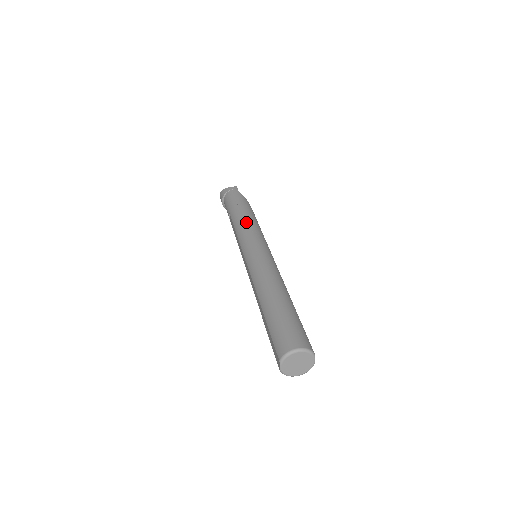
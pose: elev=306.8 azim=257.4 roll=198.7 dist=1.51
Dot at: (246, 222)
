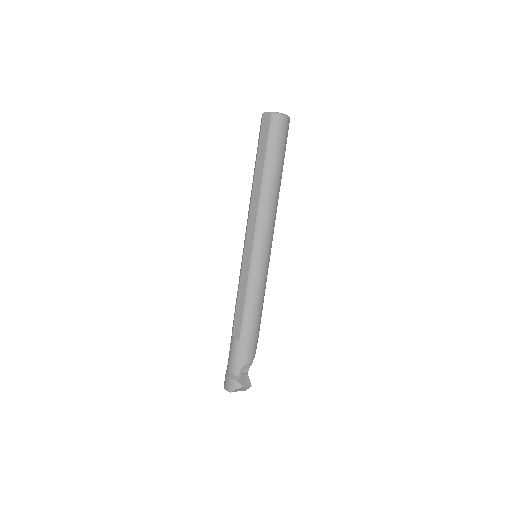
Dot at: occluded
